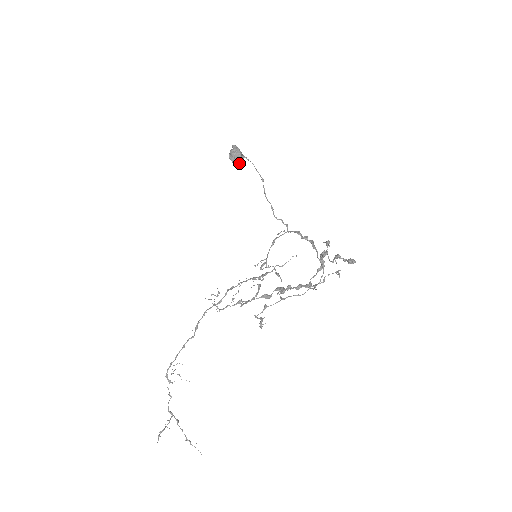
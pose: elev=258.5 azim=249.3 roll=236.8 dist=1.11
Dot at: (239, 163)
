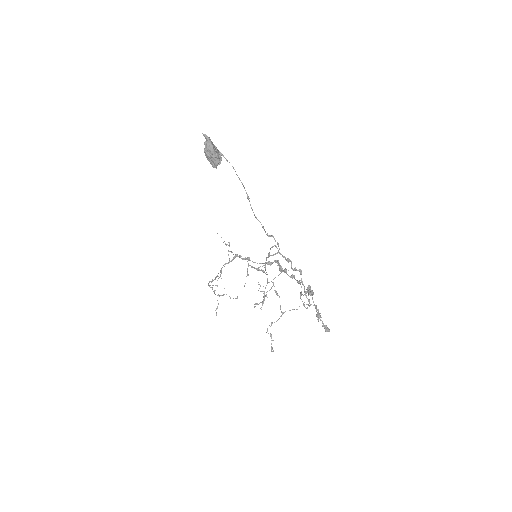
Dot at: (218, 163)
